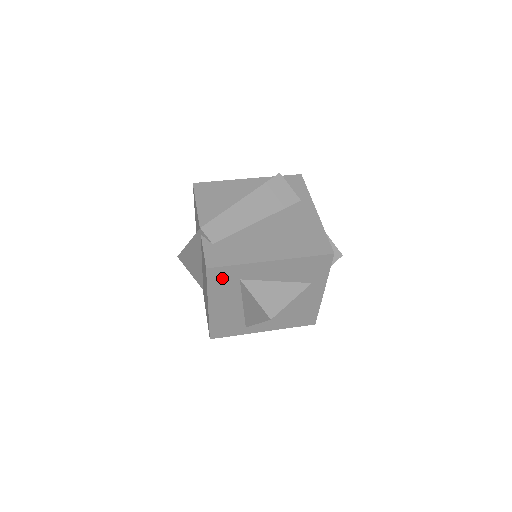
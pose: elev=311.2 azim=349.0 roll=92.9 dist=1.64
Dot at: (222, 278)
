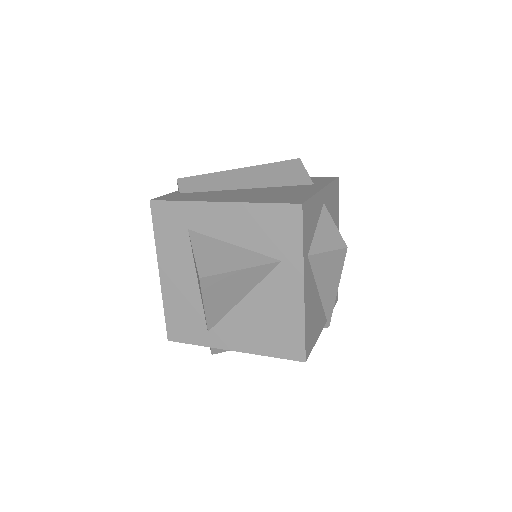
Dot at: (168, 222)
